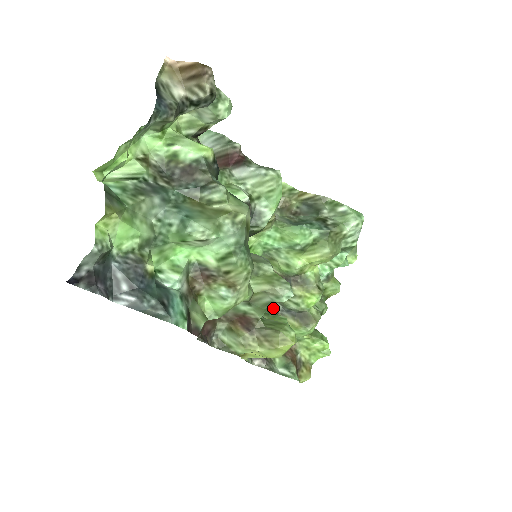
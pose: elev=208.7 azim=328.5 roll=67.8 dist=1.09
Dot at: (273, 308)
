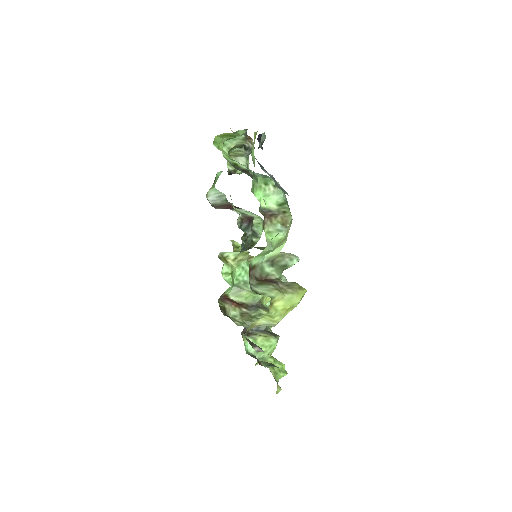
Dot at: occluded
